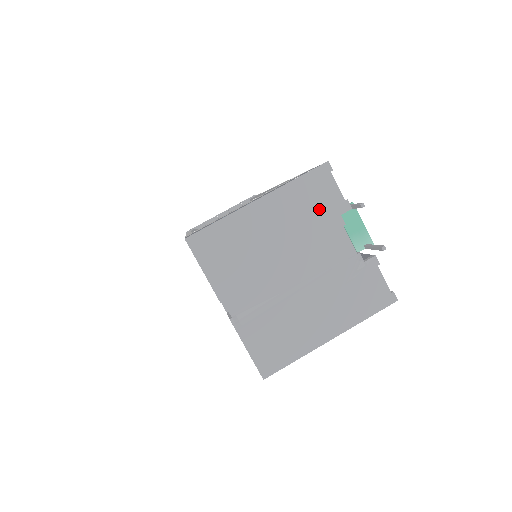
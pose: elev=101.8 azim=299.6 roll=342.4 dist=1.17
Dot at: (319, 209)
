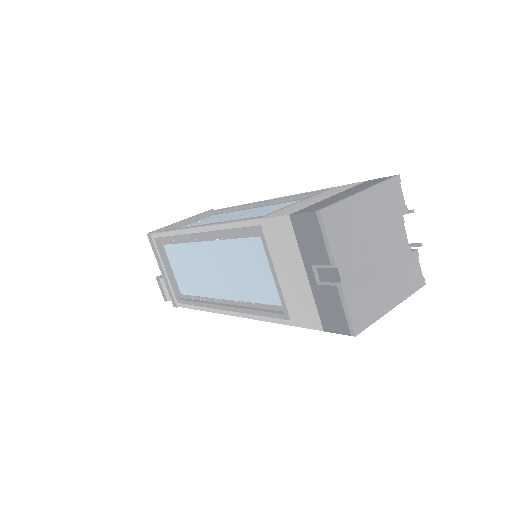
Dot at: (393, 208)
